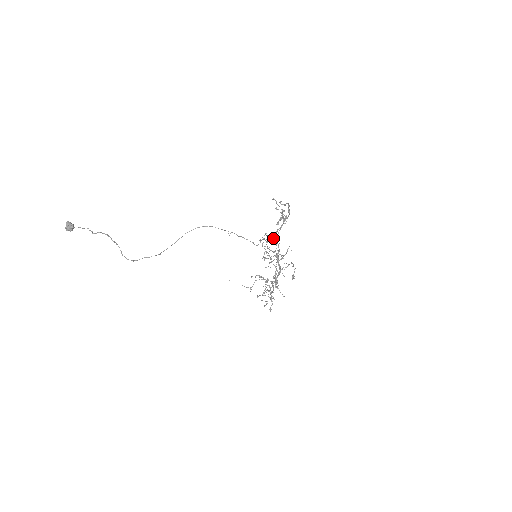
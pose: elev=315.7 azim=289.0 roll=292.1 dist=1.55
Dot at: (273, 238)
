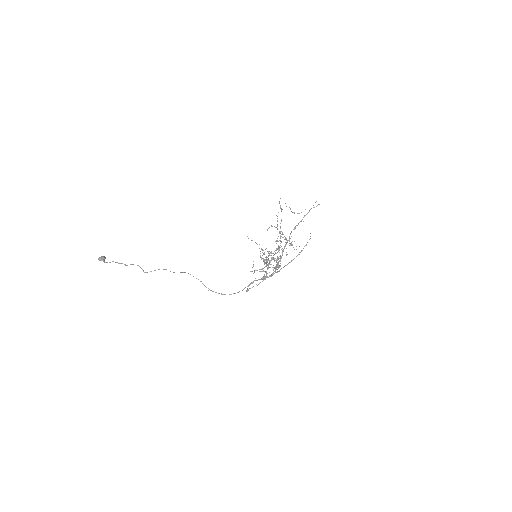
Dot at: (259, 271)
